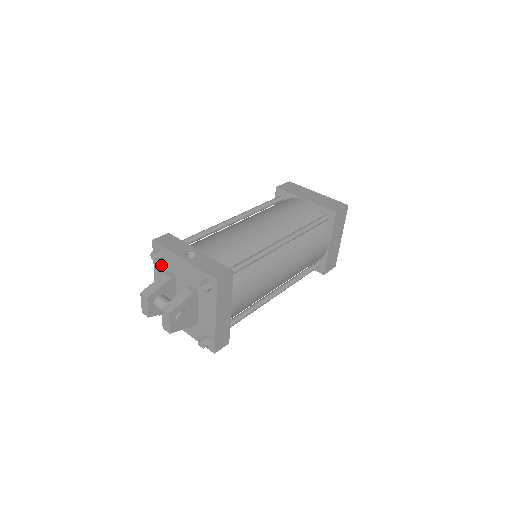
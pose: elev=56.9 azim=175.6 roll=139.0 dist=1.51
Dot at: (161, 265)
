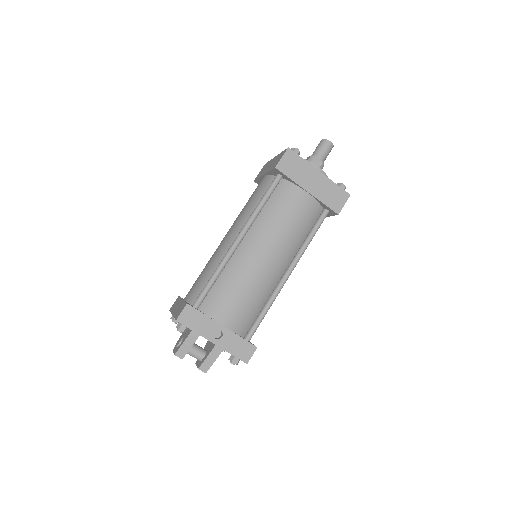
Dot at: occluded
